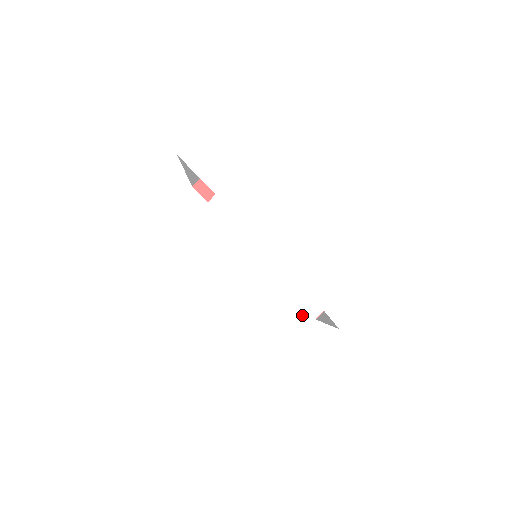
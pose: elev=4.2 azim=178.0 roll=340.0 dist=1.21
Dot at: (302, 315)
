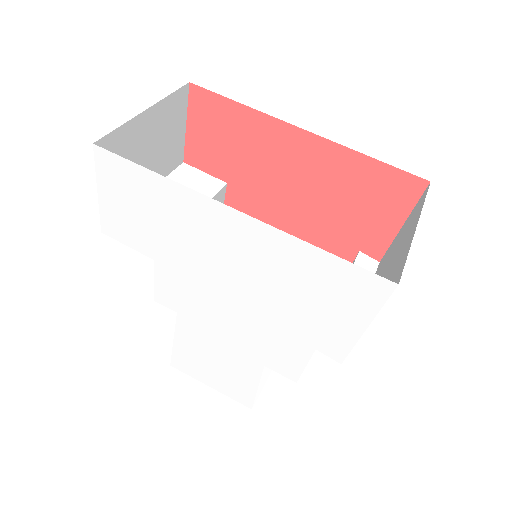
Dot at: (296, 354)
